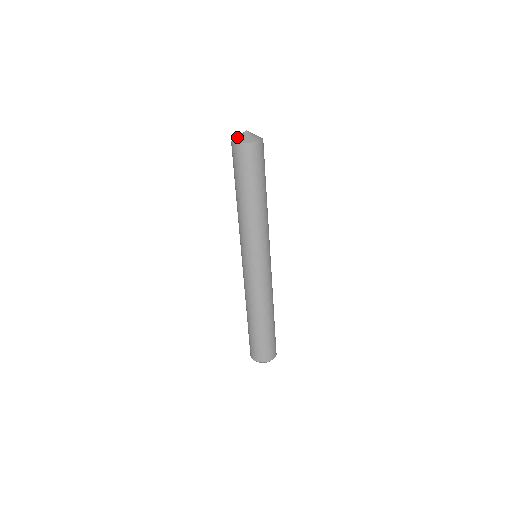
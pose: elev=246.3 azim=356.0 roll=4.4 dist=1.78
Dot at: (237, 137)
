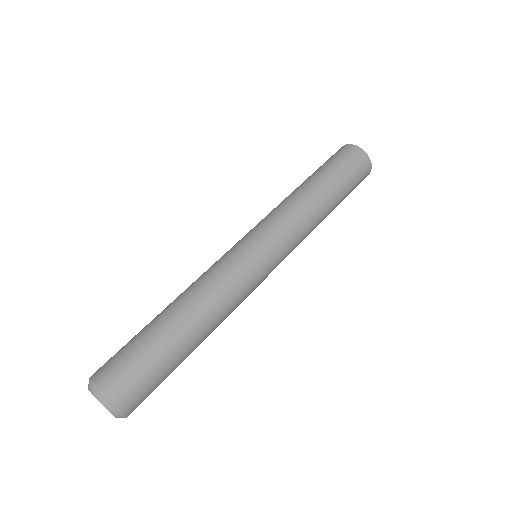
Dot at: occluded
